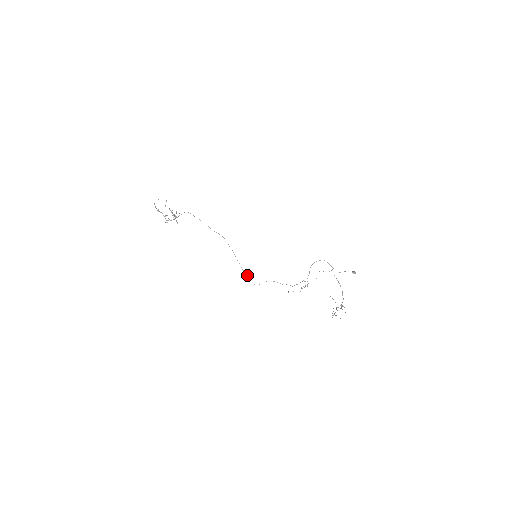
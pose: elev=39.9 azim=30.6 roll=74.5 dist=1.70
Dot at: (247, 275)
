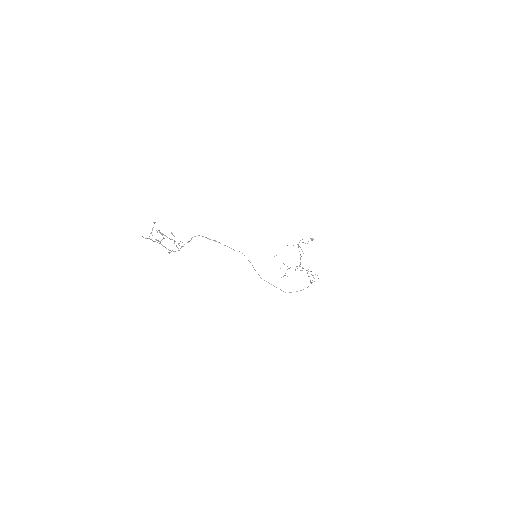
Dot at: (269, 283)
